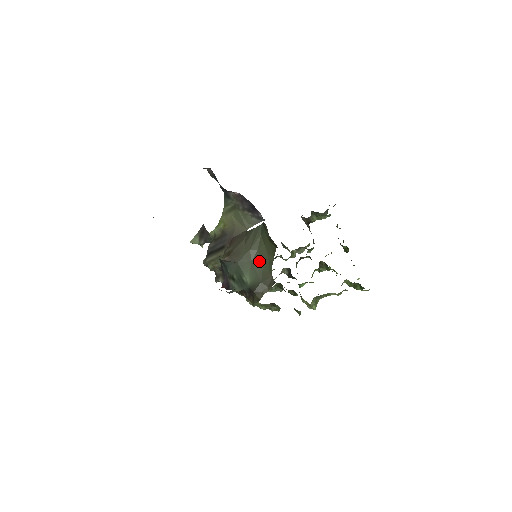
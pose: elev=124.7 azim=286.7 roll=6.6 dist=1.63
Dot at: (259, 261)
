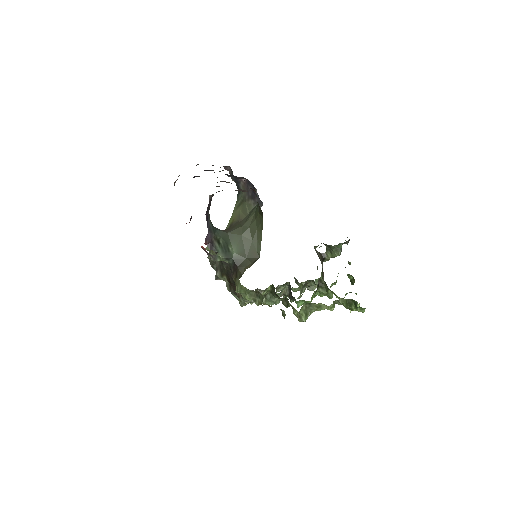
Dot at: (249, 237)
